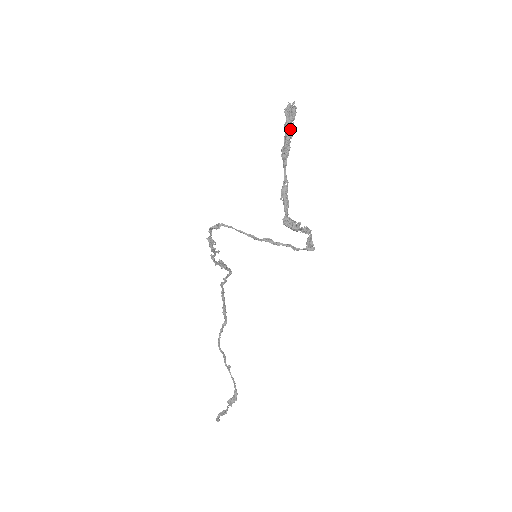
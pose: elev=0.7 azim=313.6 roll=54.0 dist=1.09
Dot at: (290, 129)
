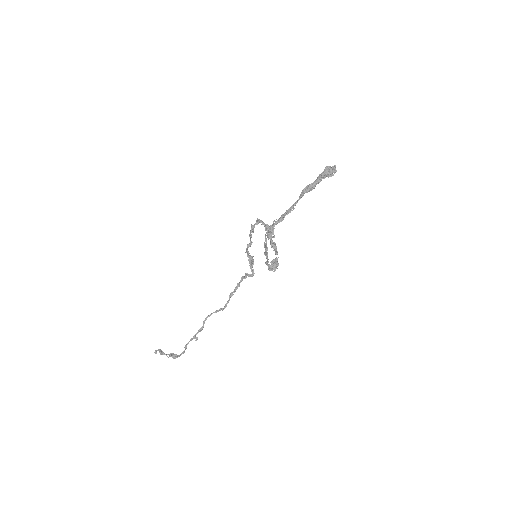
Dot at: (319, 177)
